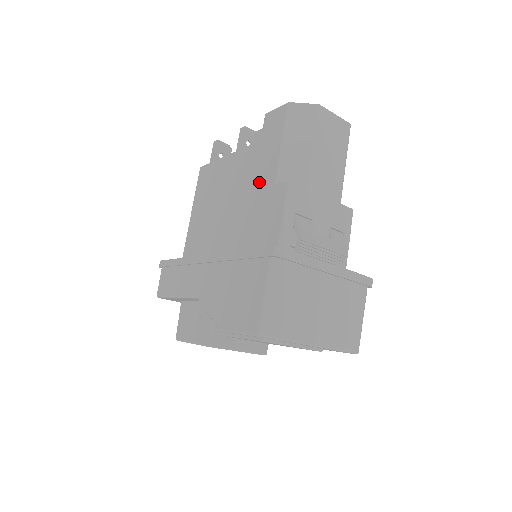
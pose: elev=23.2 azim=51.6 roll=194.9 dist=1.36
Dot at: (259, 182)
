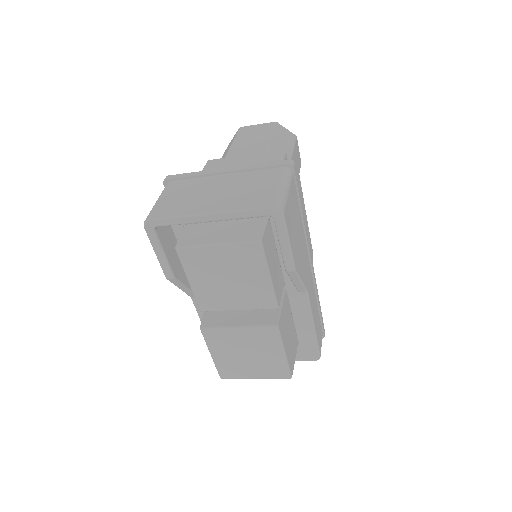
Dot at: occluded
